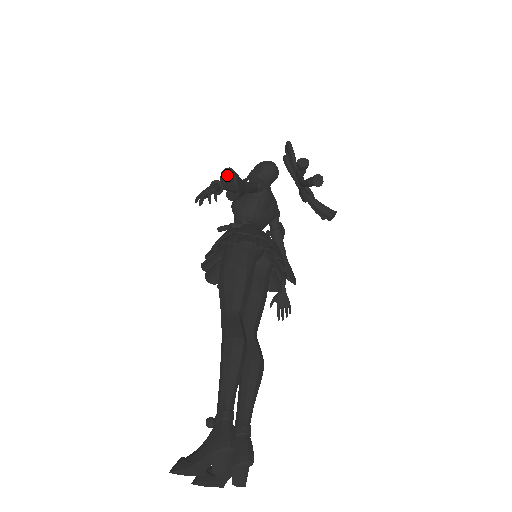
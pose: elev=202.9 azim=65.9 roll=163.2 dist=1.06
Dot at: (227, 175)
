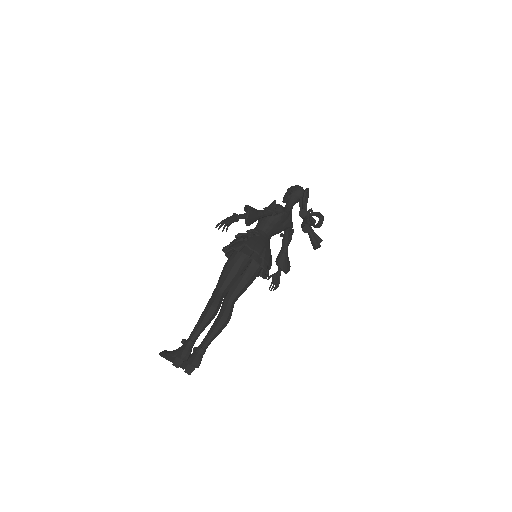
Dot at: occluded
